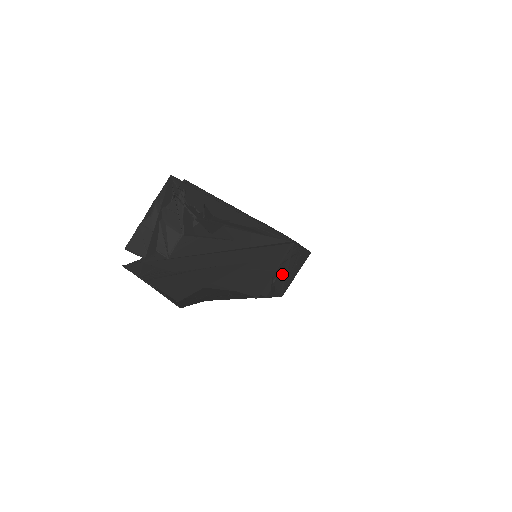
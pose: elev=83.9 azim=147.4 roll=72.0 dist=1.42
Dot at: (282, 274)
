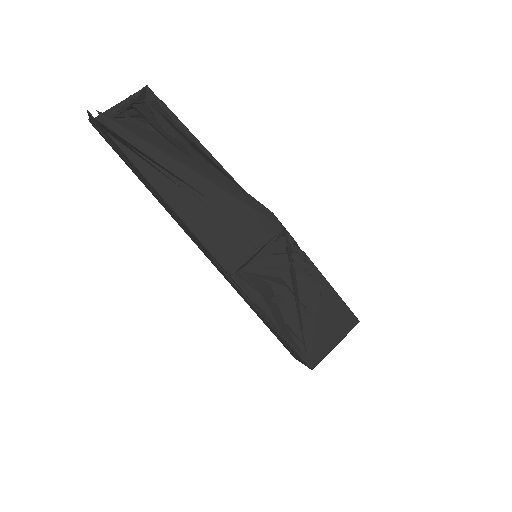
Dot at: (292, 300)
